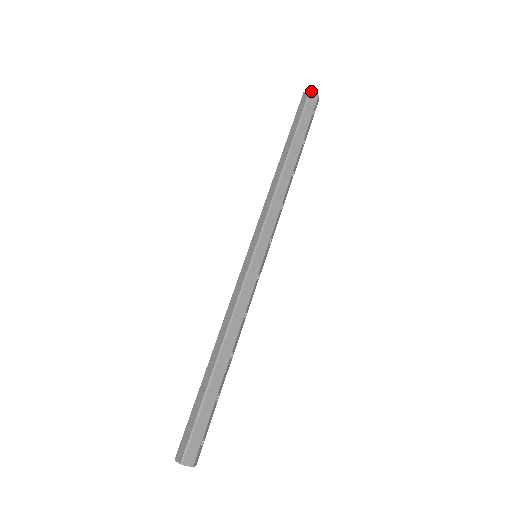
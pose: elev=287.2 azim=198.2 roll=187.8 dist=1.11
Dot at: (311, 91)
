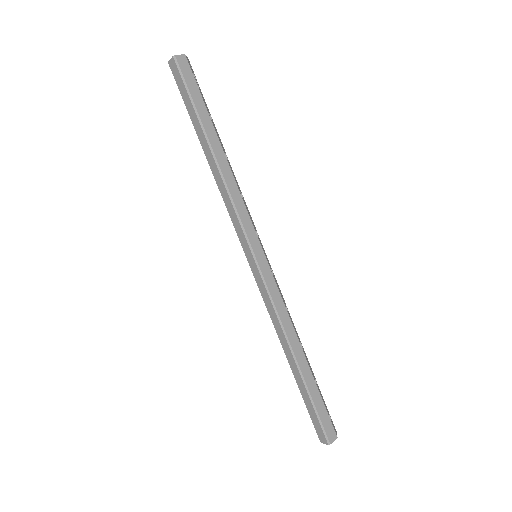
Dot at: (176, 58)
